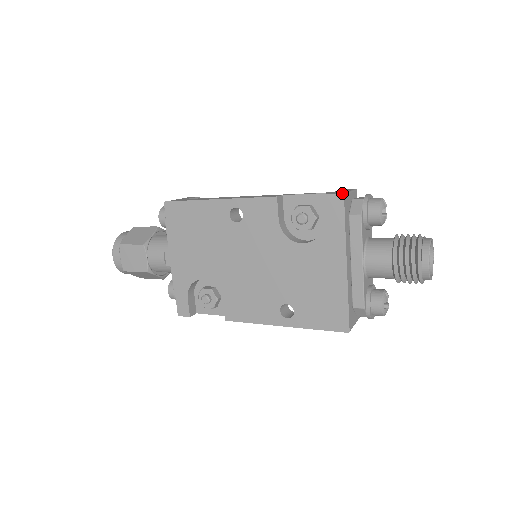
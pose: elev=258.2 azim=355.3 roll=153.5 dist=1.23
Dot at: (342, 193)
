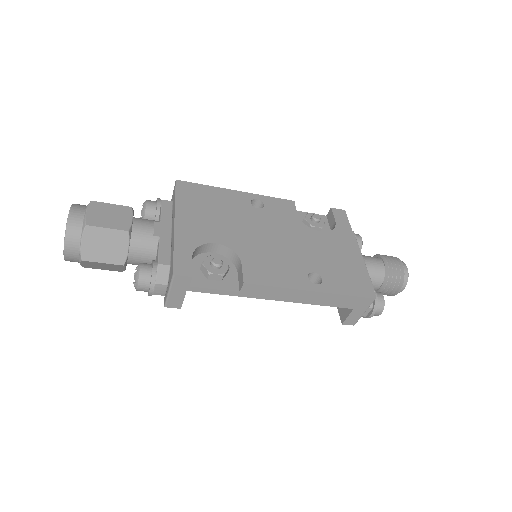
Dot at: (343, 210)
